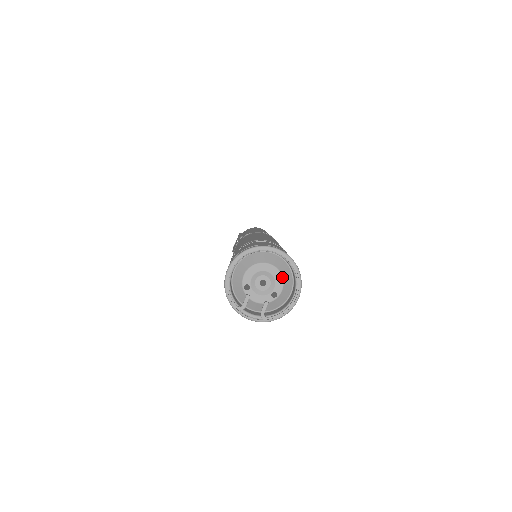
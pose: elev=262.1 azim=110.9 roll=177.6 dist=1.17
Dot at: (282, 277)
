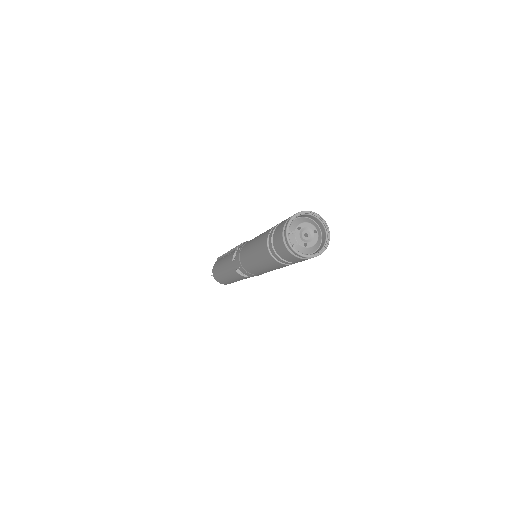
Dot at: (316, 242)
